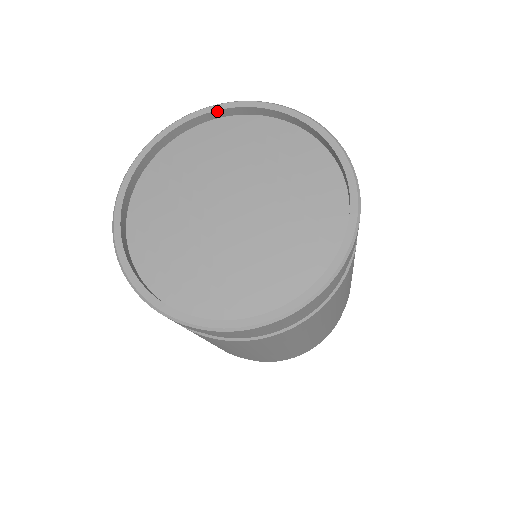
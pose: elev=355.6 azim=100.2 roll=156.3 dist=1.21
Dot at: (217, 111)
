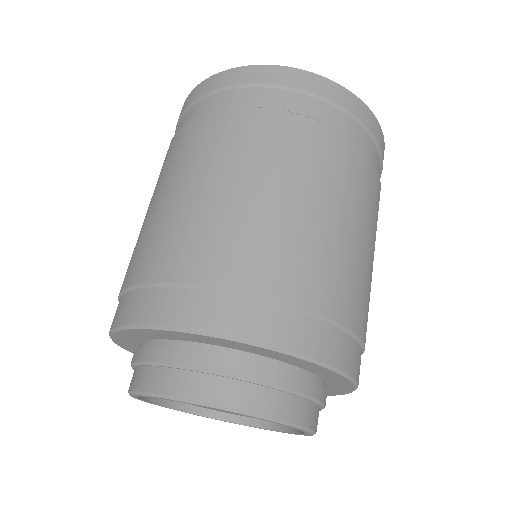
Dot at: occluded
